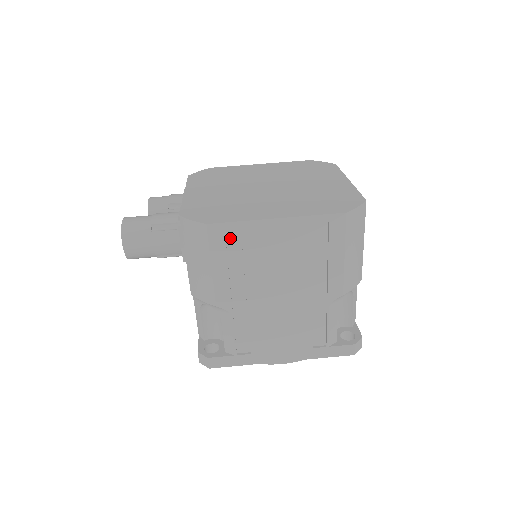
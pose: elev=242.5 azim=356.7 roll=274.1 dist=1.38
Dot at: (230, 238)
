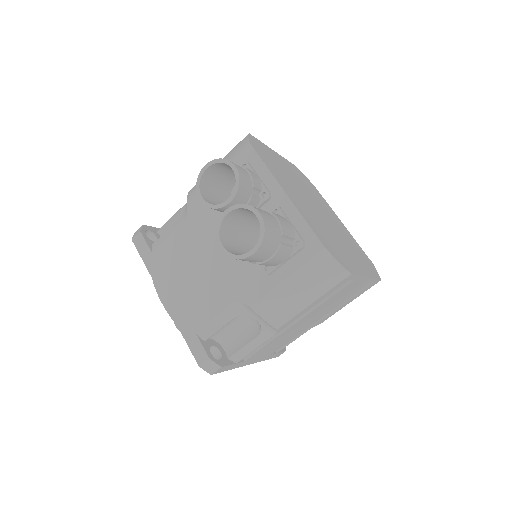
Dot at: occluded
